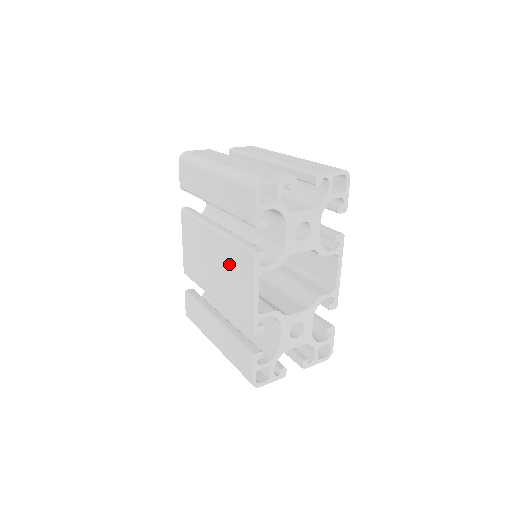
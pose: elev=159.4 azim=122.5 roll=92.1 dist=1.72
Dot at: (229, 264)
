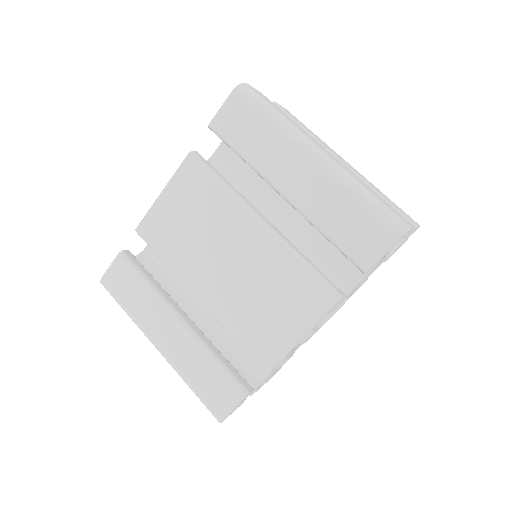
Dot at: (271, 280)
